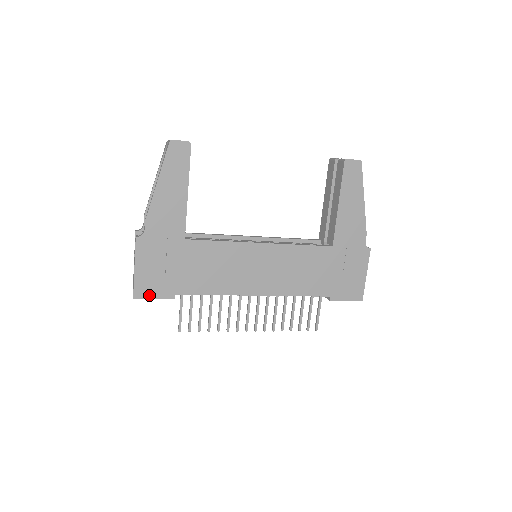
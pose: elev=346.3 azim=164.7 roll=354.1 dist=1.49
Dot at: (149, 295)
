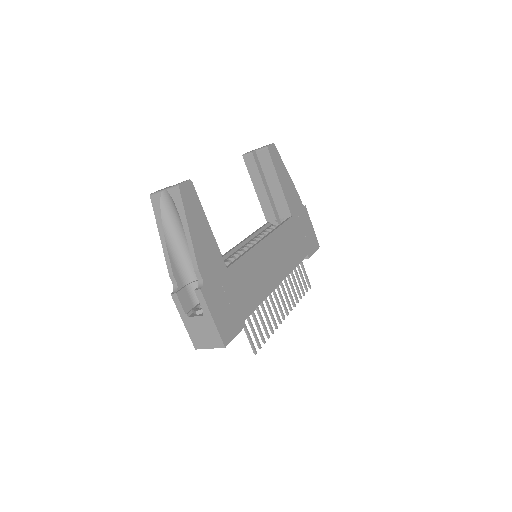
Dot at: (232, 335)
